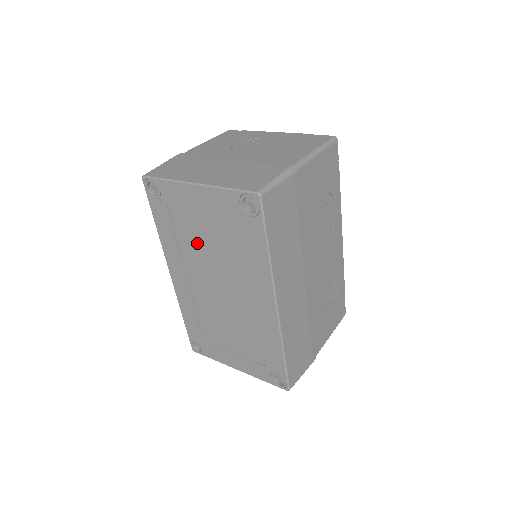
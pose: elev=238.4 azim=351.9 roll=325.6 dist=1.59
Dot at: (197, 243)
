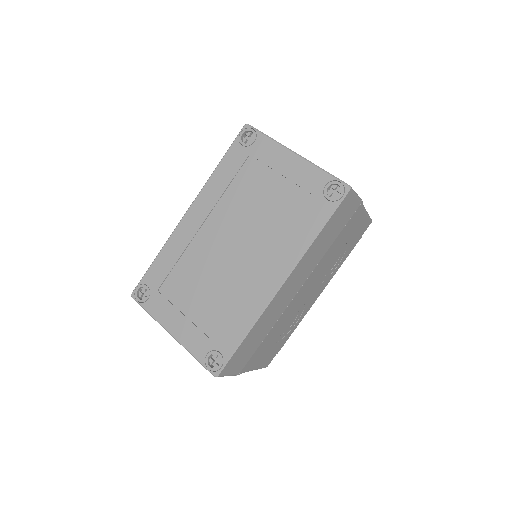
Dot at: (248, 198)
